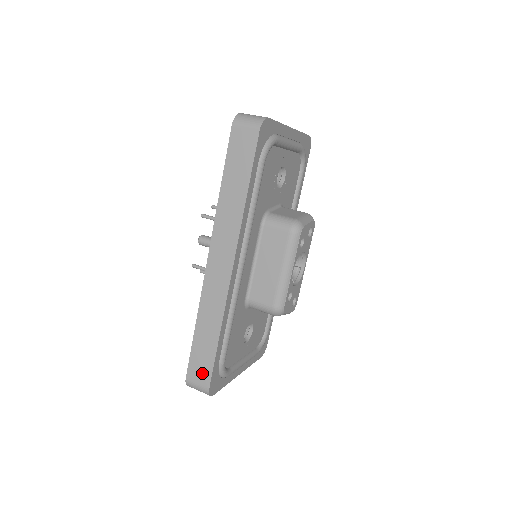
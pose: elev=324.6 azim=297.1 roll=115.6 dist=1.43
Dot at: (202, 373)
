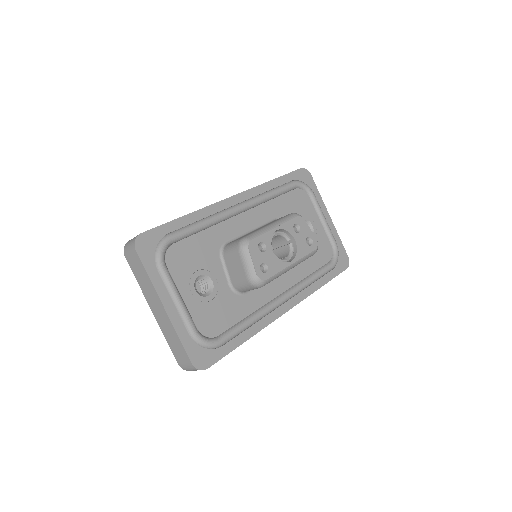
Dot at: occluded
